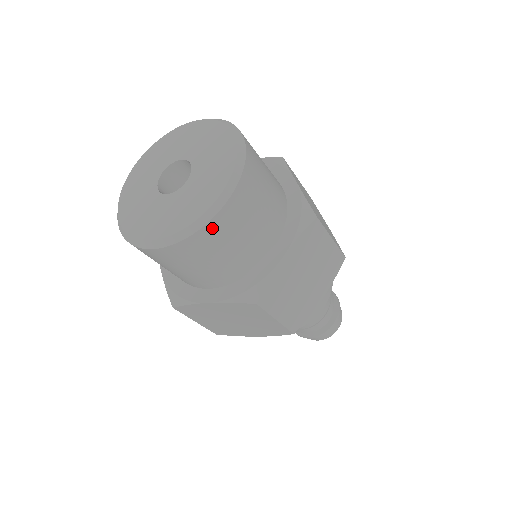
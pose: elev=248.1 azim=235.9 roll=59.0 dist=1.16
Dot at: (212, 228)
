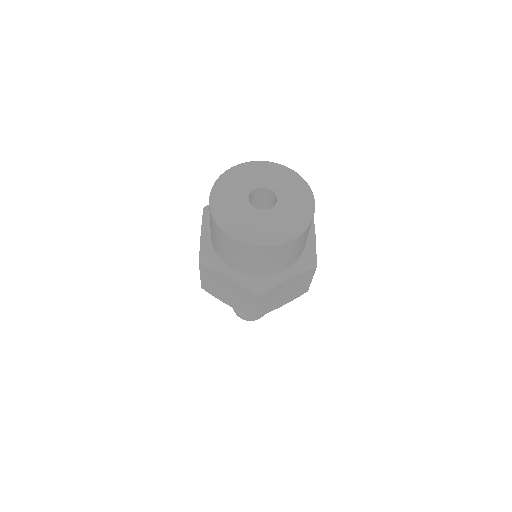
Dot at: (273, 249)
